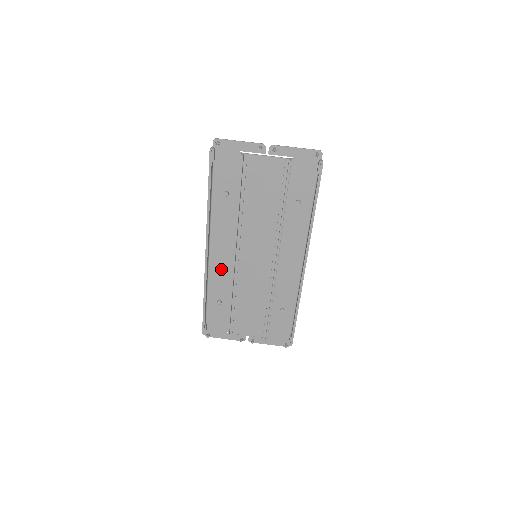
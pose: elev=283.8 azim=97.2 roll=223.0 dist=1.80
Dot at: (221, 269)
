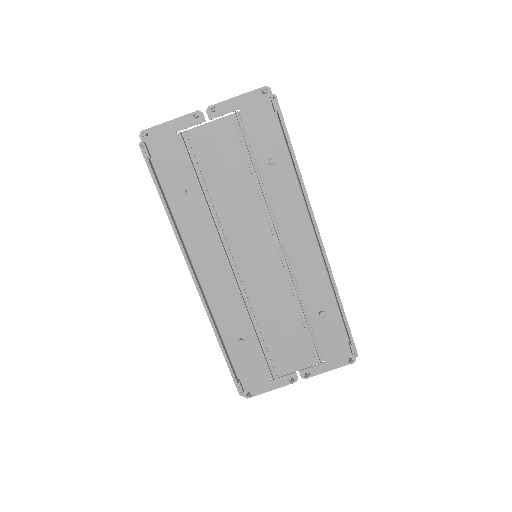
Dot at: (223, 295)
